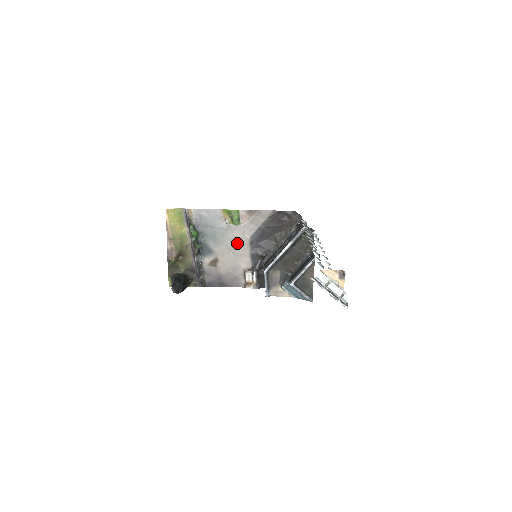
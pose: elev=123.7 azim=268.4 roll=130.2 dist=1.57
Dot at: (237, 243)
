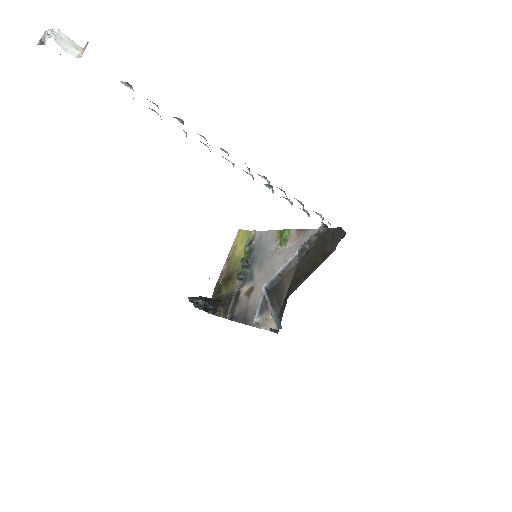
Dot at: (276, 269)
